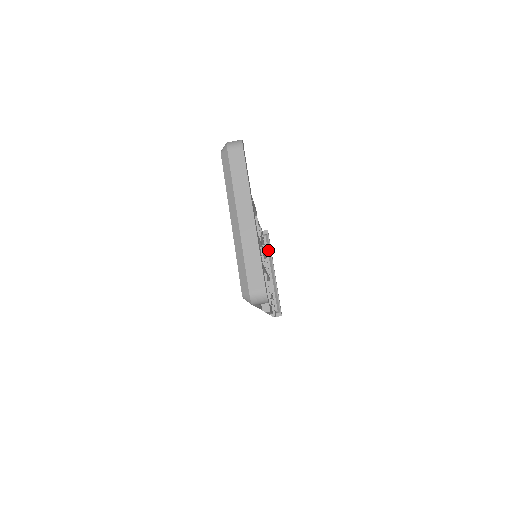
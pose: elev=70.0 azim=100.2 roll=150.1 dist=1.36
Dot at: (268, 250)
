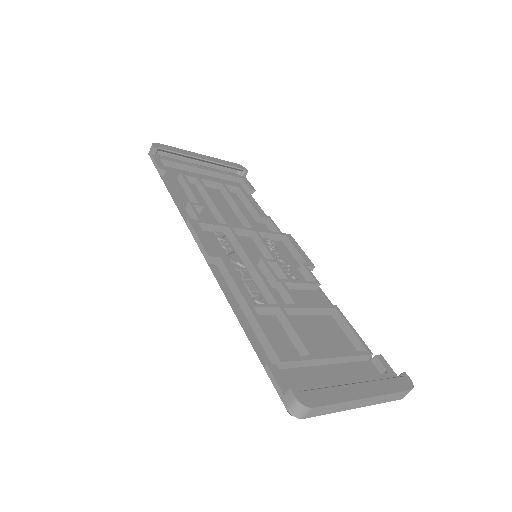
Dot at: (175, 155)
